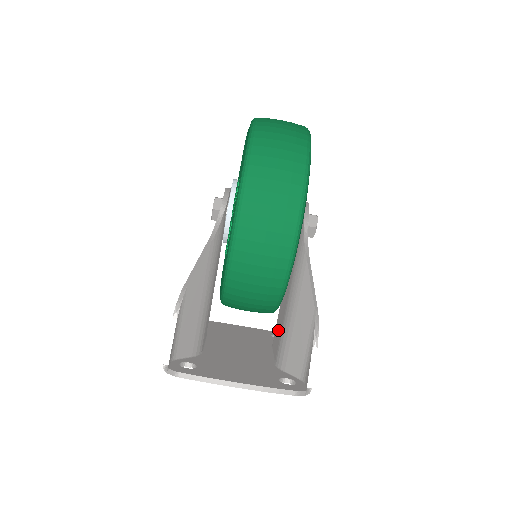
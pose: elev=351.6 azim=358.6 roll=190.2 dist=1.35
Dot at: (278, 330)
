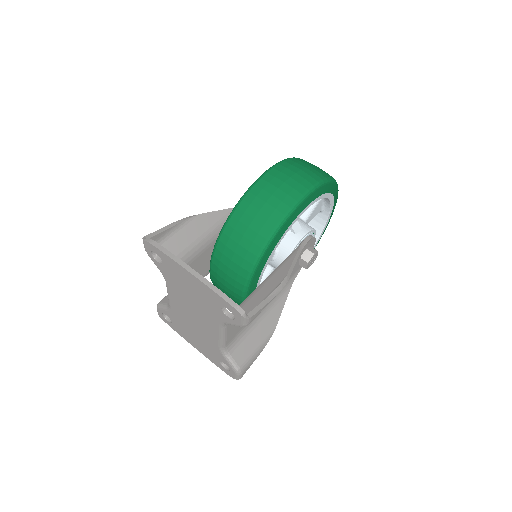
Dot at: occluded
